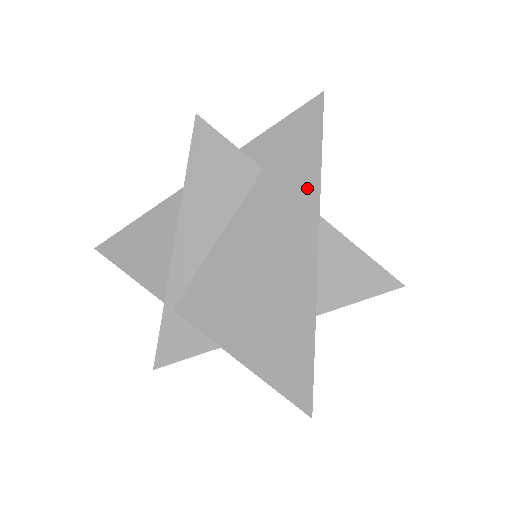
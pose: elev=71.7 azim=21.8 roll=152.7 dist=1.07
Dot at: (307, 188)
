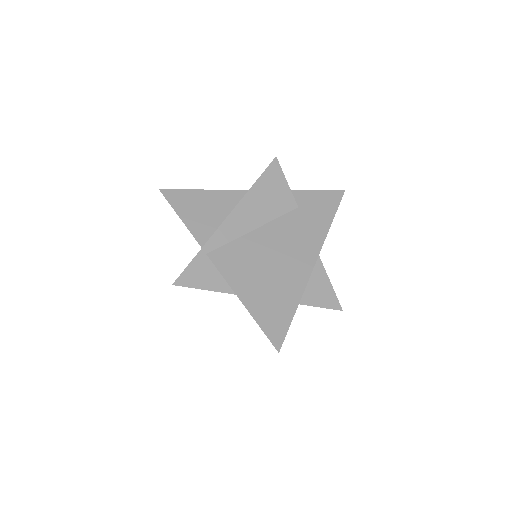
Dot at: (320, 230)
